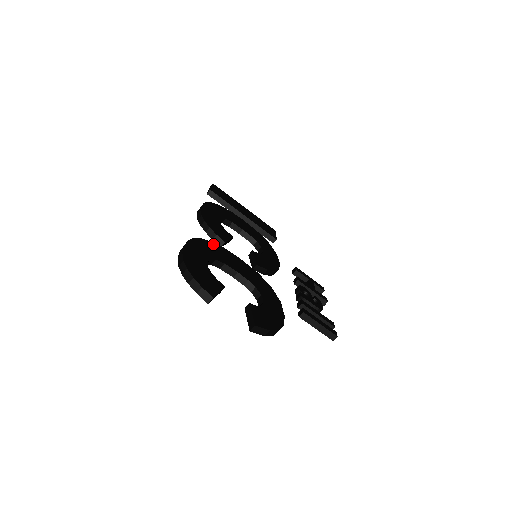
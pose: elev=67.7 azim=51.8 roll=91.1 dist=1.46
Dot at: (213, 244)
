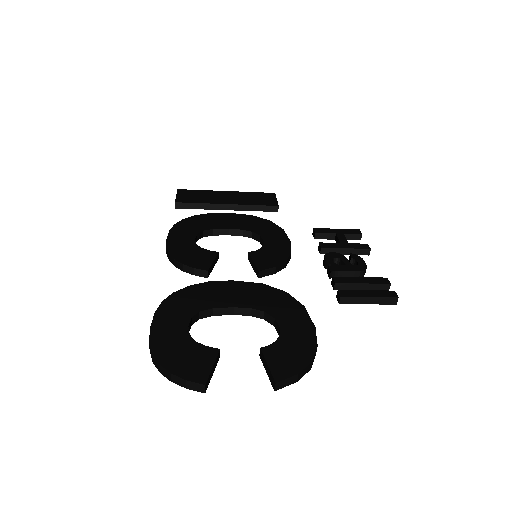
Dot at: (191, 288)
